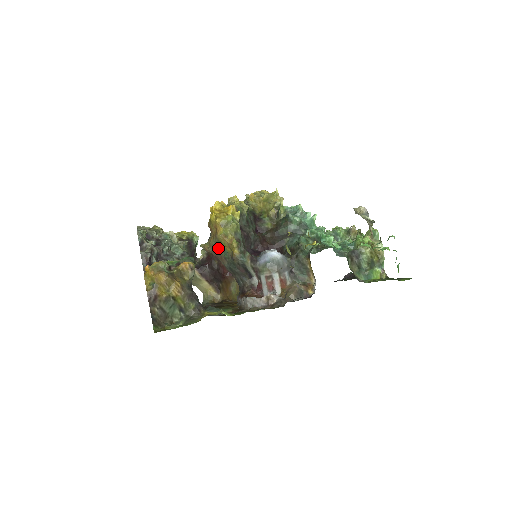
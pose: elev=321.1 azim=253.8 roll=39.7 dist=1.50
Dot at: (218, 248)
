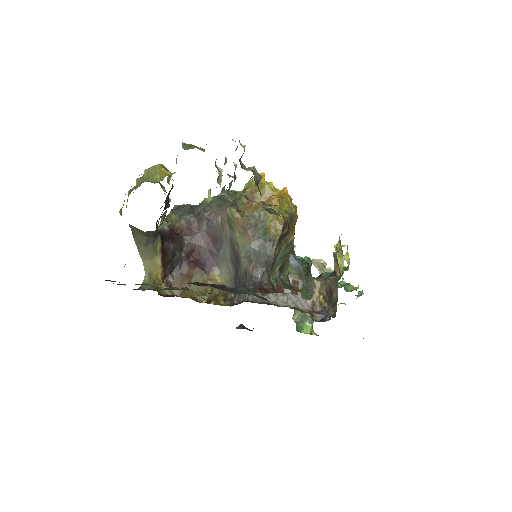
Dot at: (257, 222)
